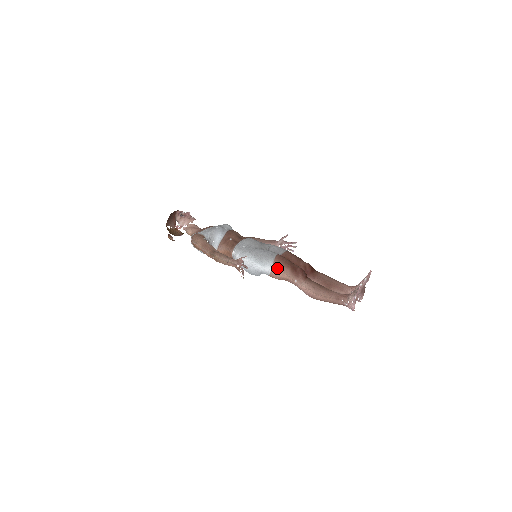
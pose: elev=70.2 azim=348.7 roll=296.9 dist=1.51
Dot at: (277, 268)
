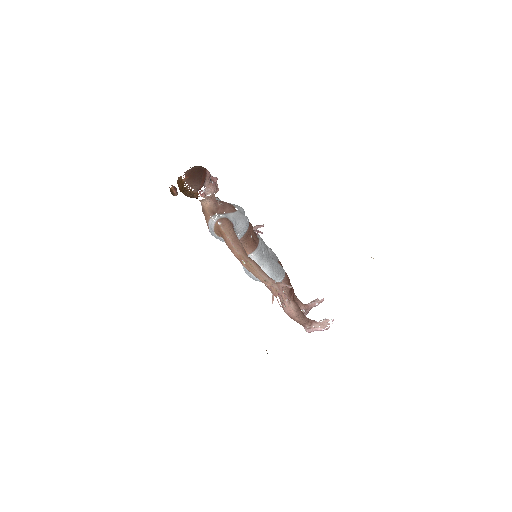
Dot at: occluded
